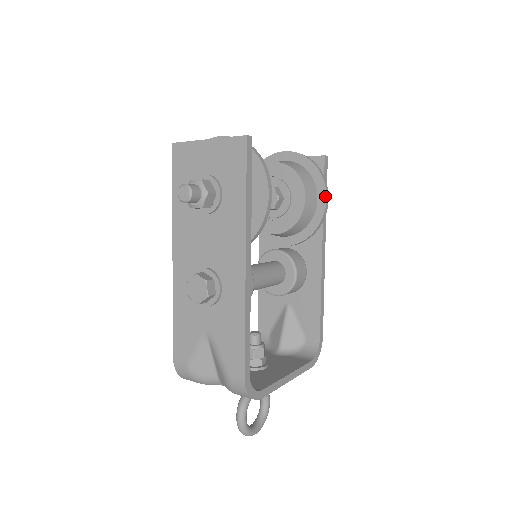
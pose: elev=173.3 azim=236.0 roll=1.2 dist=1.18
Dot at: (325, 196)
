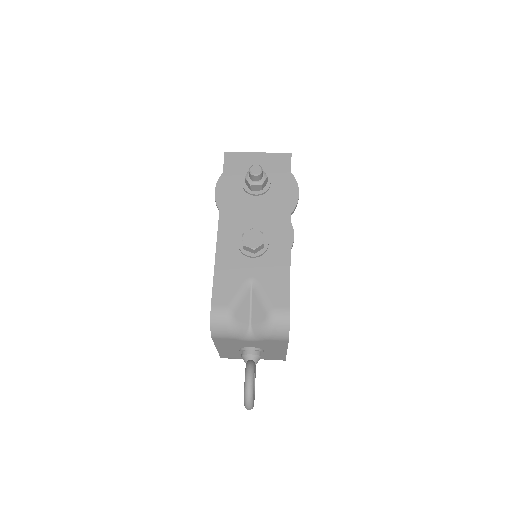
Dot at: (293, 234)
